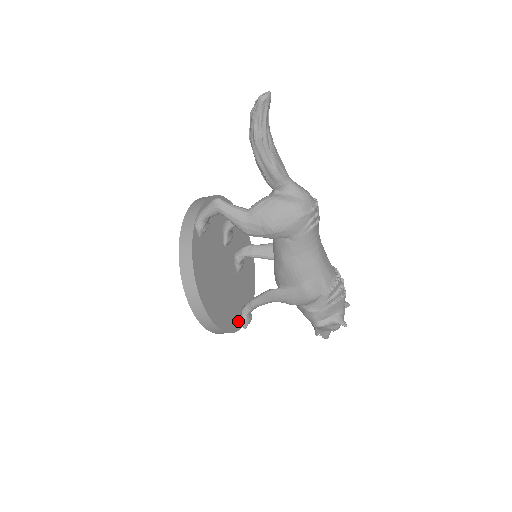
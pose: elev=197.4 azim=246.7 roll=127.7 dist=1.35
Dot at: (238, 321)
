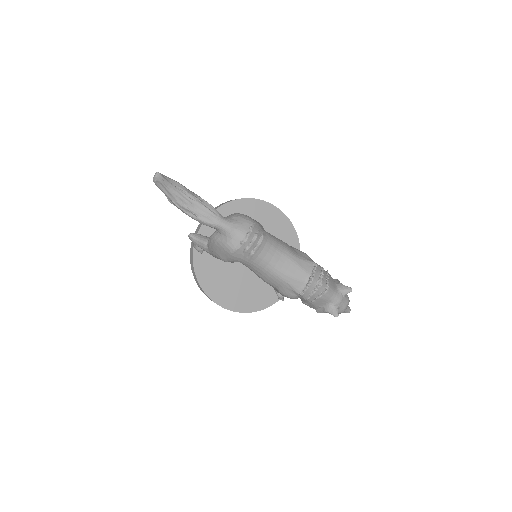
Dot at: (272, 297)
